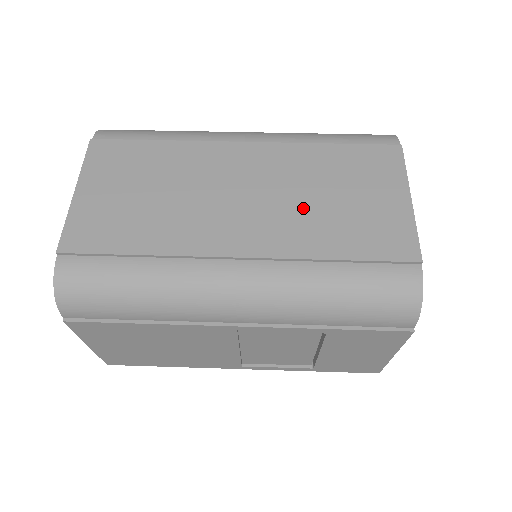
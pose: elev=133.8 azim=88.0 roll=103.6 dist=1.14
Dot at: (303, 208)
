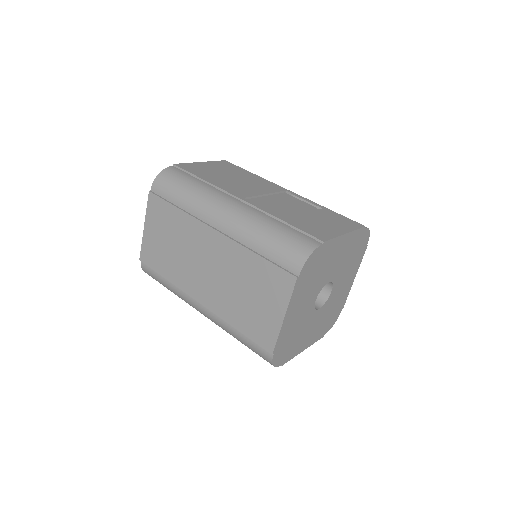
Dot at: (231, 292)
